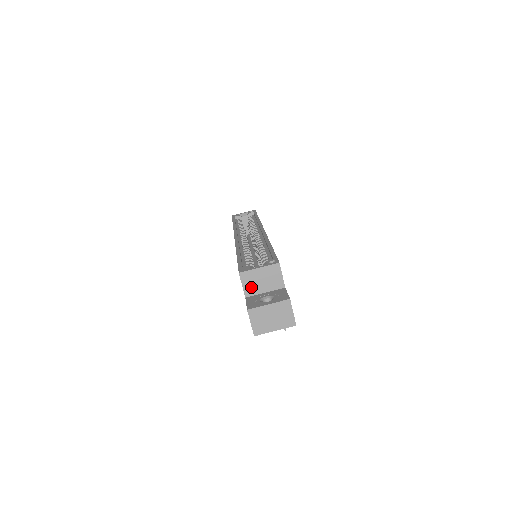
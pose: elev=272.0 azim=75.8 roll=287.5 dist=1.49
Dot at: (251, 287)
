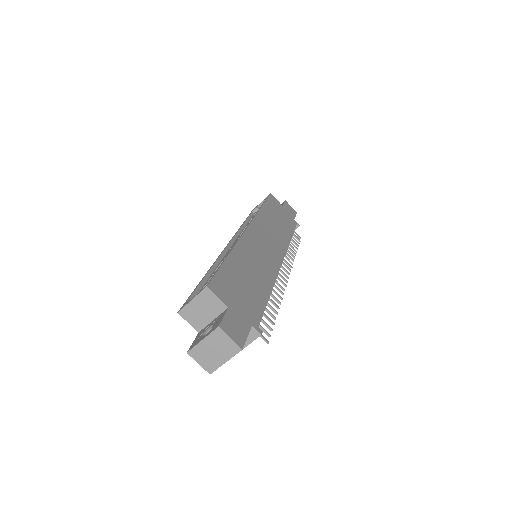
Dot at: (197, 321)
